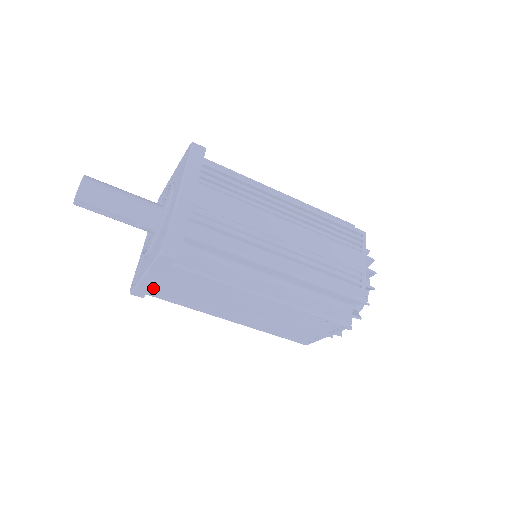
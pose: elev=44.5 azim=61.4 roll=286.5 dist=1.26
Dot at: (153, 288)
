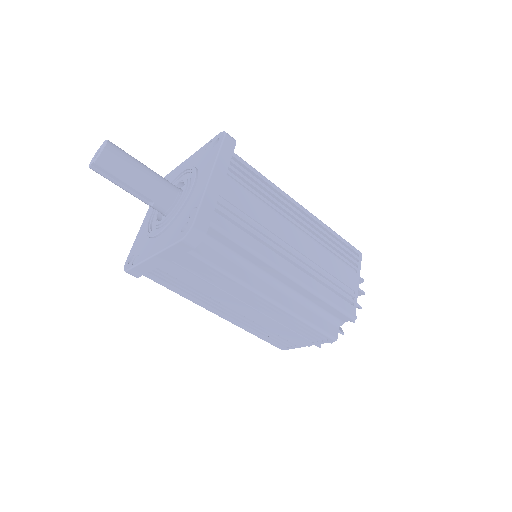
Dot at: (154, 270)
